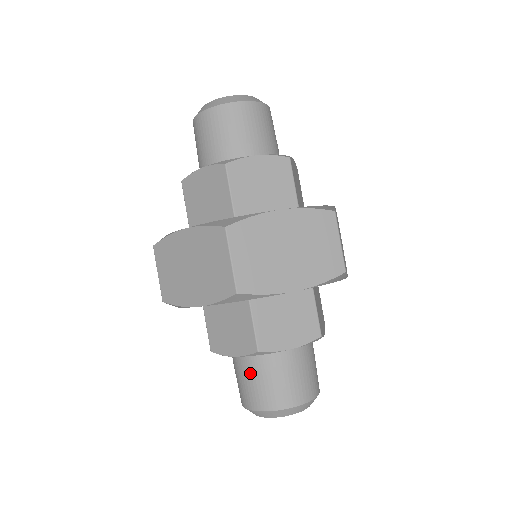
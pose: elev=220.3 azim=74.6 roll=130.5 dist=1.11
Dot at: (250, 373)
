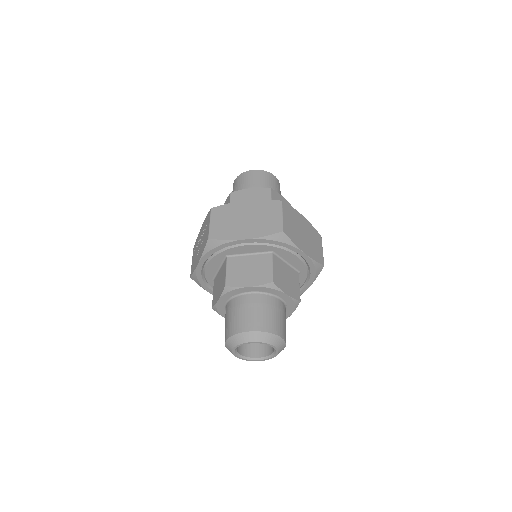
Dot at: (253, 305)
